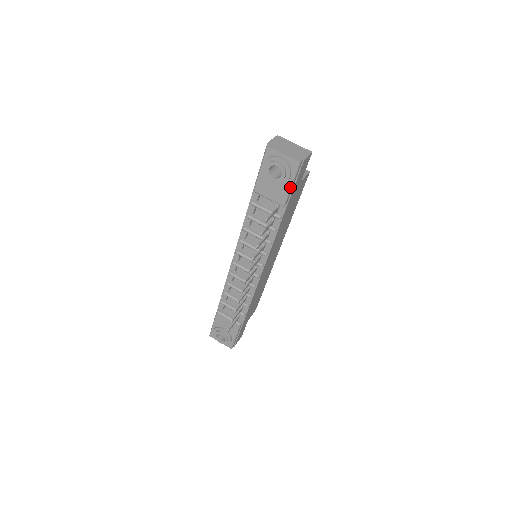
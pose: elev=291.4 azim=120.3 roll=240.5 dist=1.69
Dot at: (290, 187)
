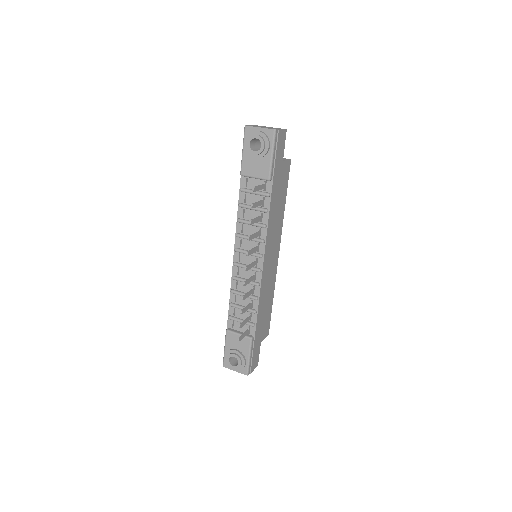
Dot at: (271, 158)
